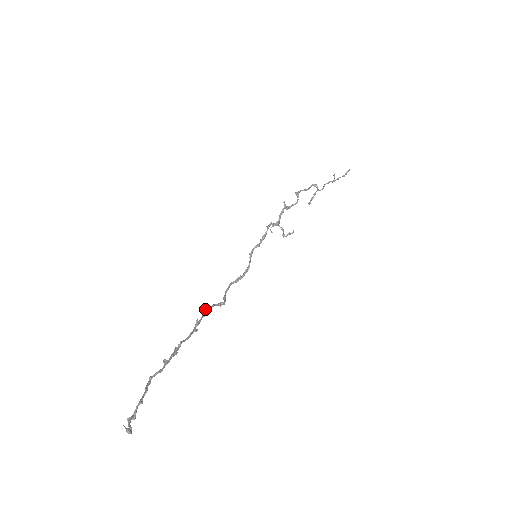
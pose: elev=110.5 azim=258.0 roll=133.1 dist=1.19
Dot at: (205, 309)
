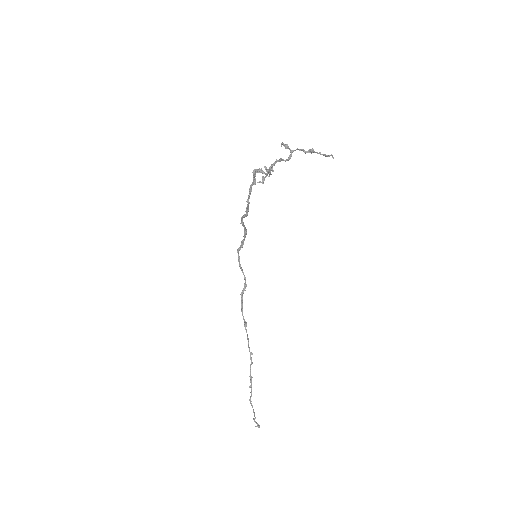
Dot at: (244, 324)
